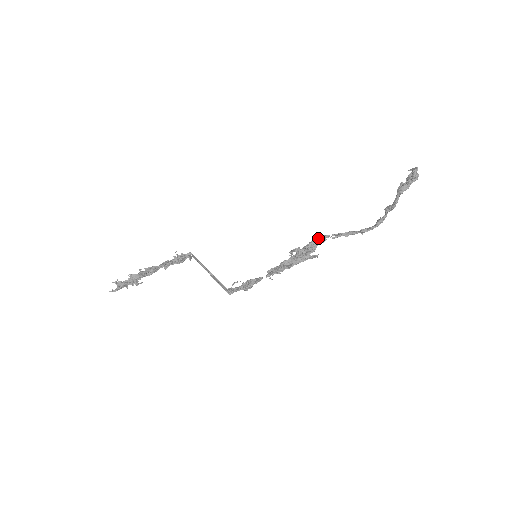
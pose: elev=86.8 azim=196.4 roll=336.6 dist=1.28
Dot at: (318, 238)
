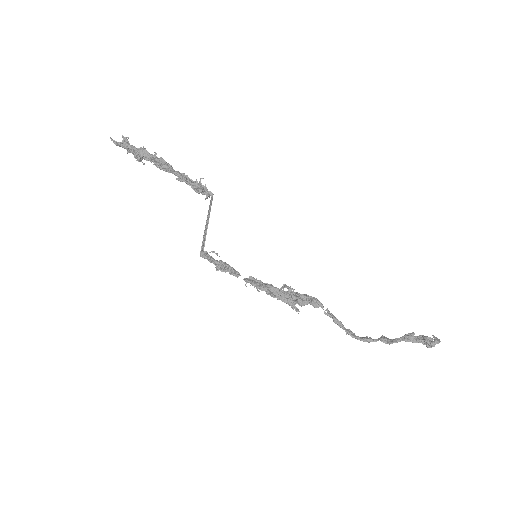
Dot at: (315, 299)
